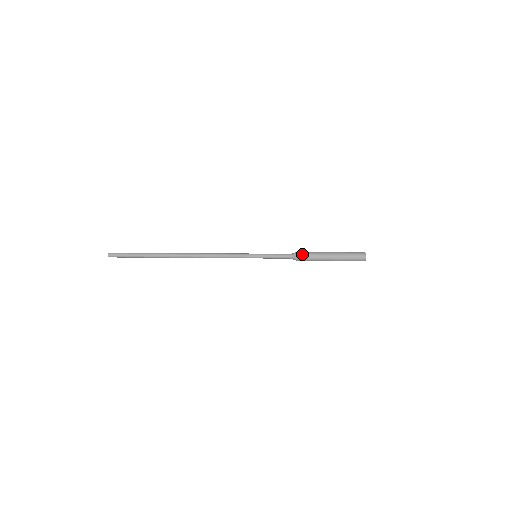
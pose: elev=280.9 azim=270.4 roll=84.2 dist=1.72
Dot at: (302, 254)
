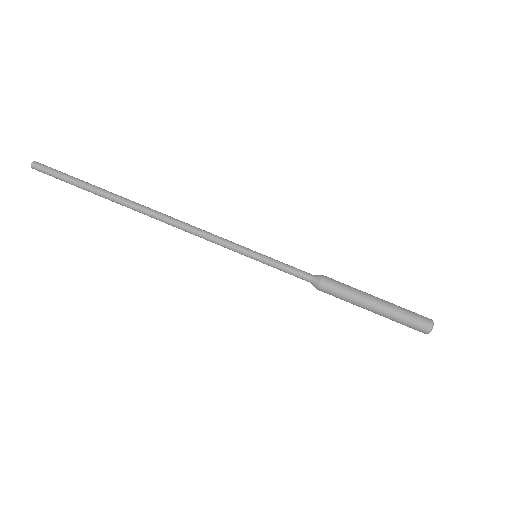
Dot at: (331, 280)
